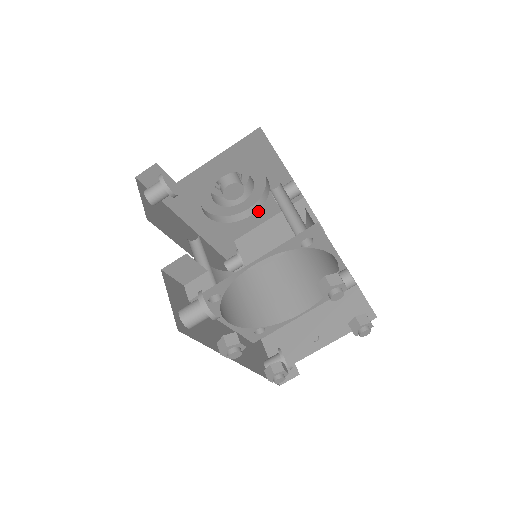
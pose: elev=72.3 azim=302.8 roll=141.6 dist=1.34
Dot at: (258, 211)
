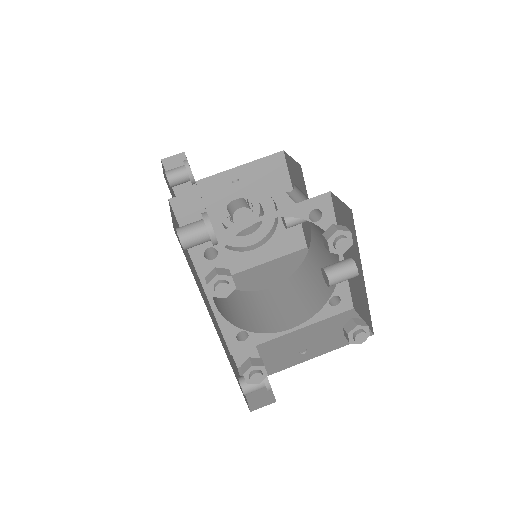
Dot at: (261, 247)
